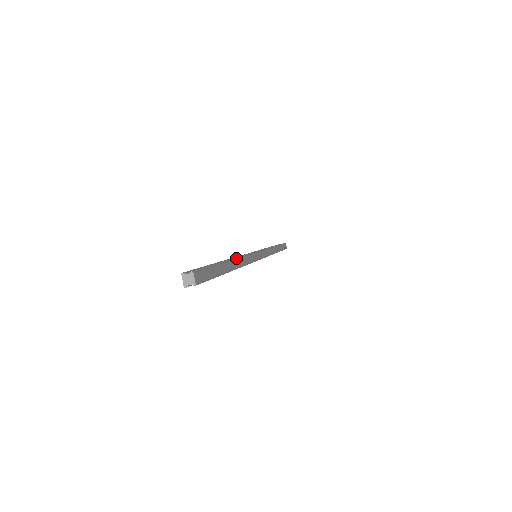
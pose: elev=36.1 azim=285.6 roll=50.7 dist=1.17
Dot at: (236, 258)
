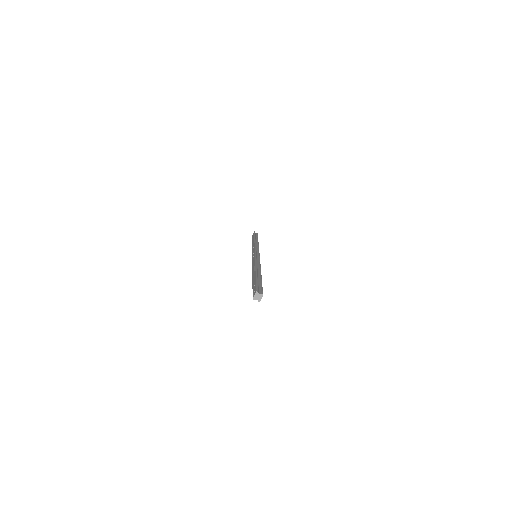
Dot at: occluded
